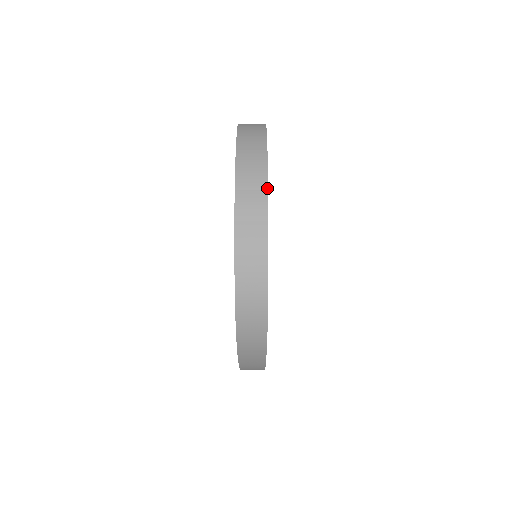
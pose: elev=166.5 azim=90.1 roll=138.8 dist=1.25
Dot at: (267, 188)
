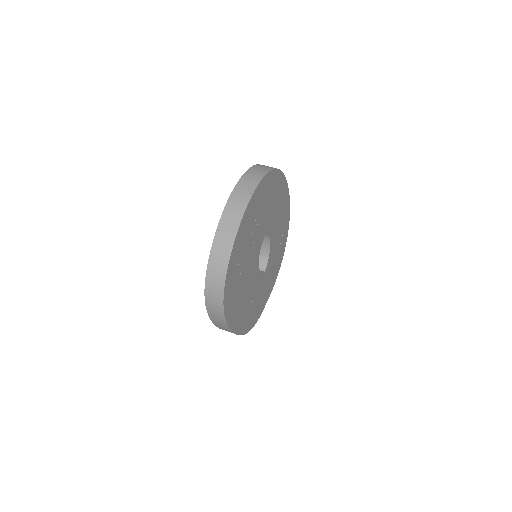
Dot at: (240, 223)
